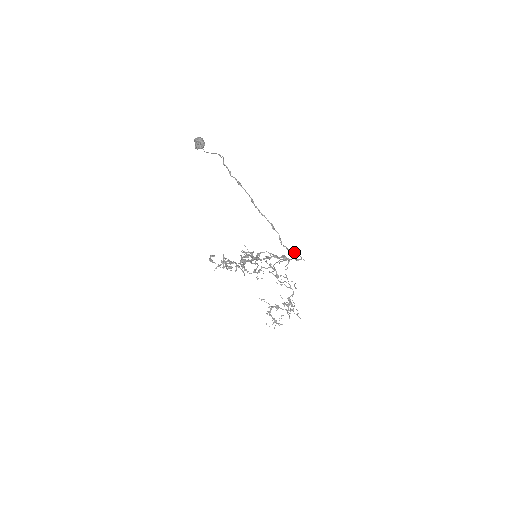
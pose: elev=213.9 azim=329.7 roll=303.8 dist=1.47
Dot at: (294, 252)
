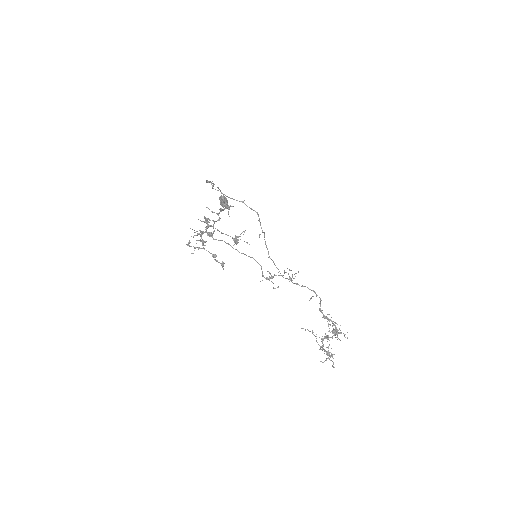
Dot at: (237, 200)
